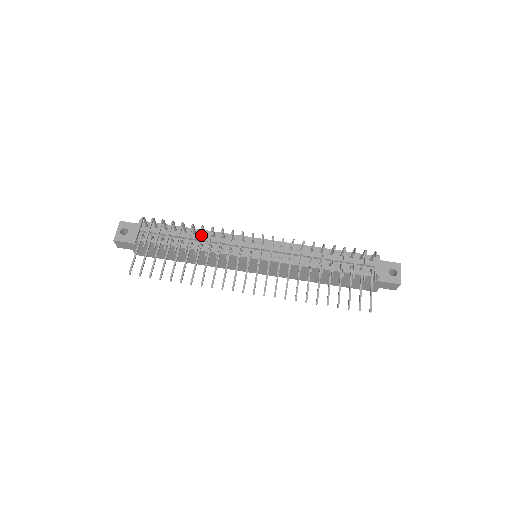
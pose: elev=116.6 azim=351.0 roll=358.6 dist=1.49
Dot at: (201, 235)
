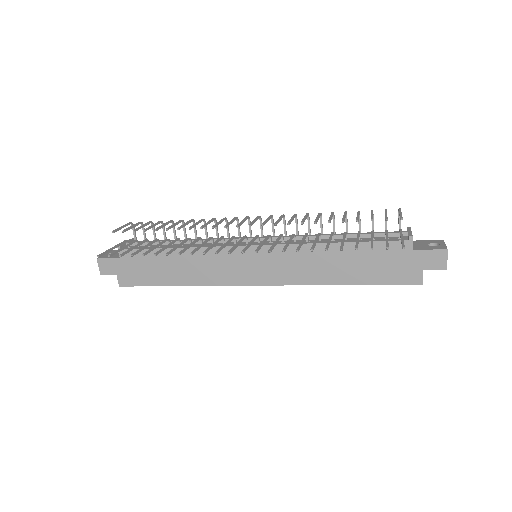
Dot at: occluded
